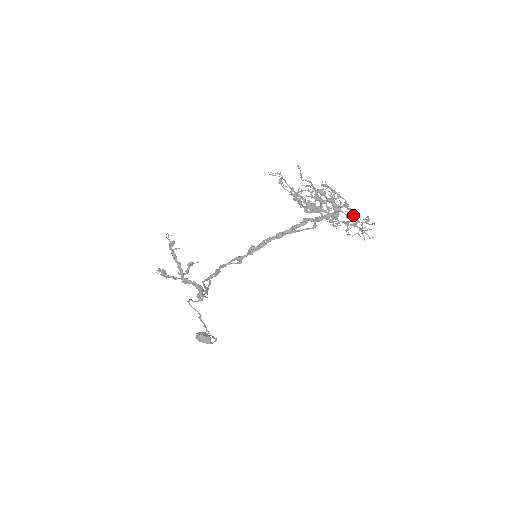
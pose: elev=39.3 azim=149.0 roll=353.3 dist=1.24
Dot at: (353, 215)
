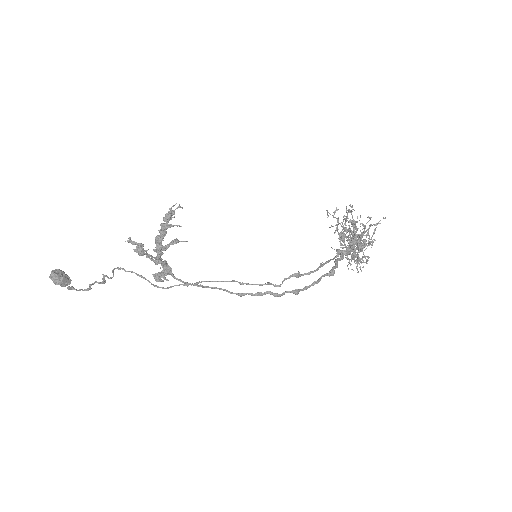
Dot at: occluded
